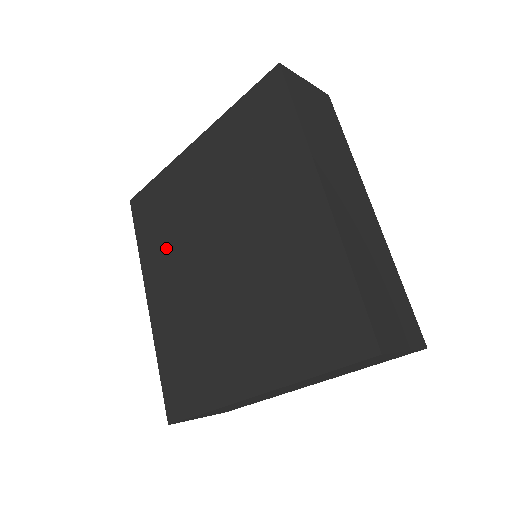
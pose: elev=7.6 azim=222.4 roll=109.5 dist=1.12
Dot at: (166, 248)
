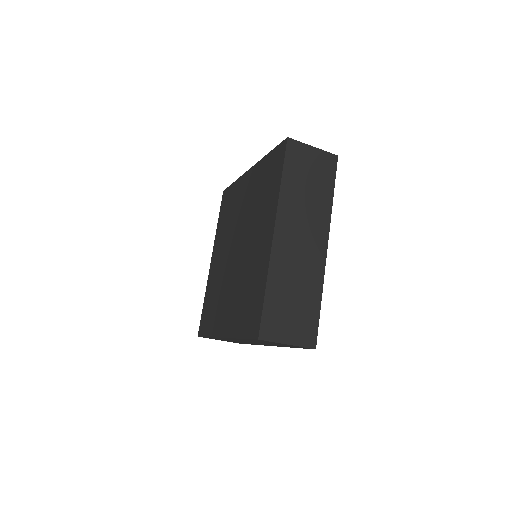
Dot at: (224, 232)
